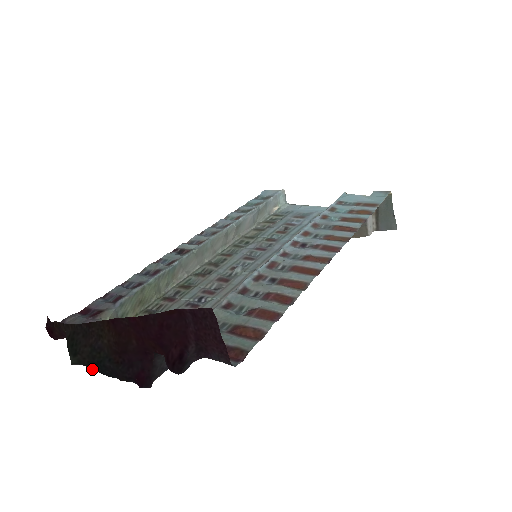
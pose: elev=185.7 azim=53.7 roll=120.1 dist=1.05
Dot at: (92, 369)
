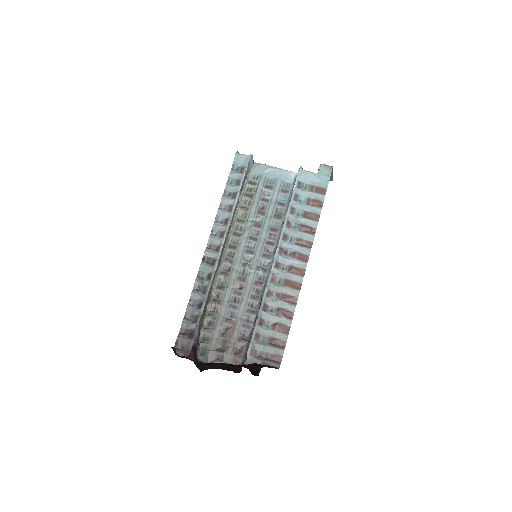
Dot at: occluded
